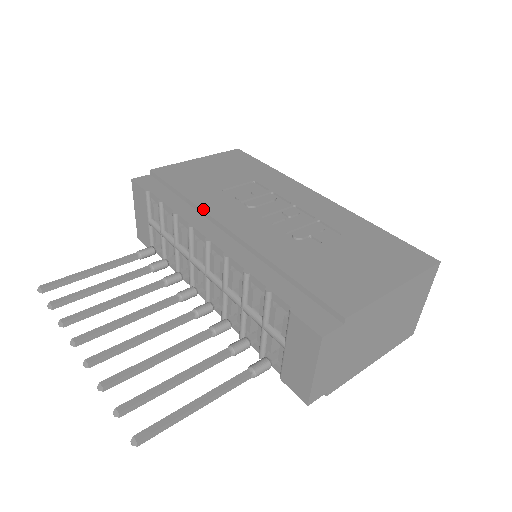
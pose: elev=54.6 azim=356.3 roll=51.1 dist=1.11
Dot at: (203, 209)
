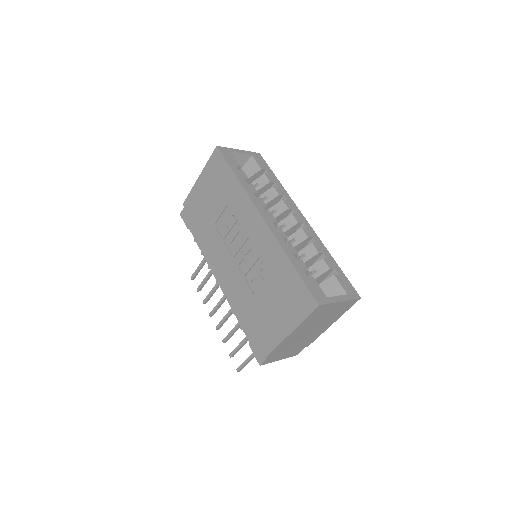
Dot at: (209, 253)
